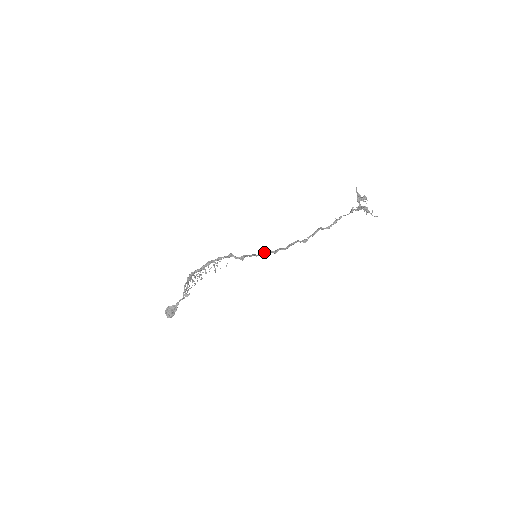
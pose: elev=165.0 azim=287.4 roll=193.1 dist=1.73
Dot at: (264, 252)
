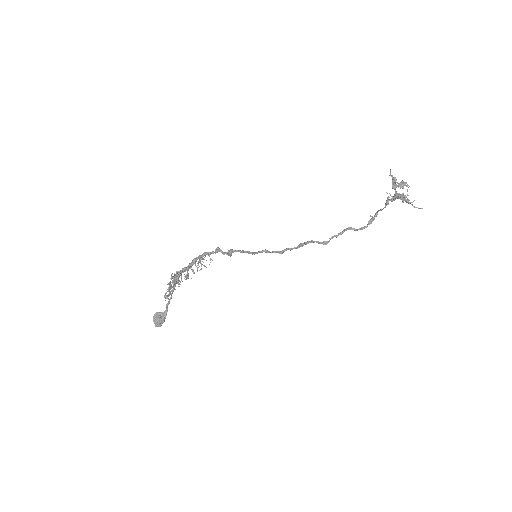
Dot at: (264, 250)
